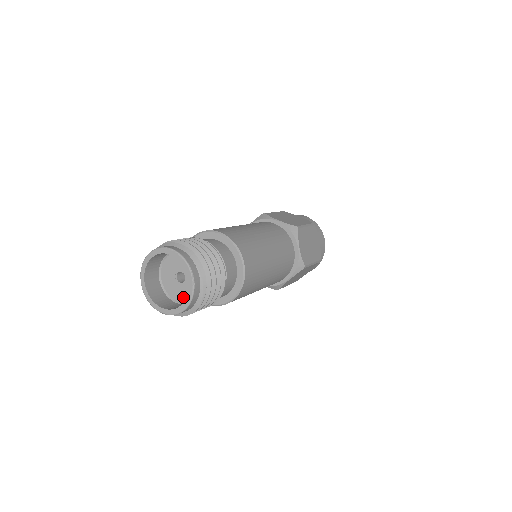
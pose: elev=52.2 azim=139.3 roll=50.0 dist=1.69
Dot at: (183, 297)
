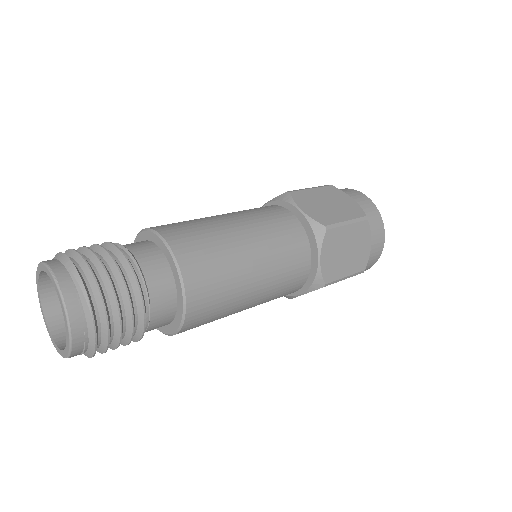
Dot at: occluded
